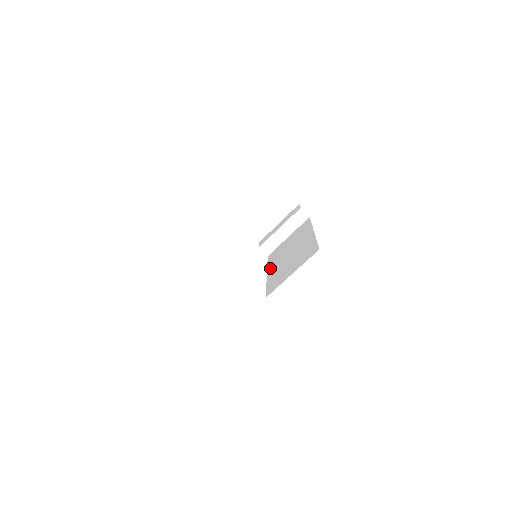
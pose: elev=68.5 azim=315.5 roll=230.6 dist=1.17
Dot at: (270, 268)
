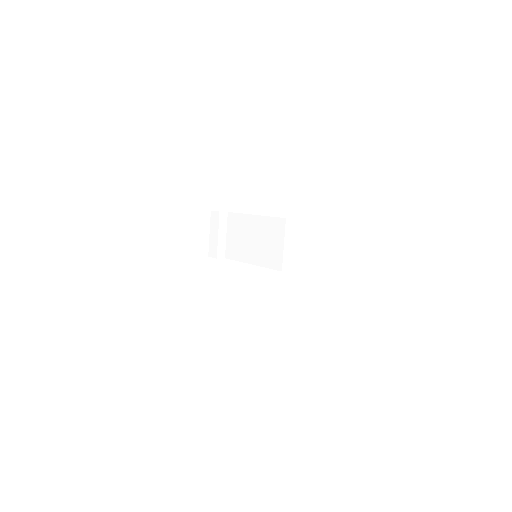
Dot at: (247, 260)
